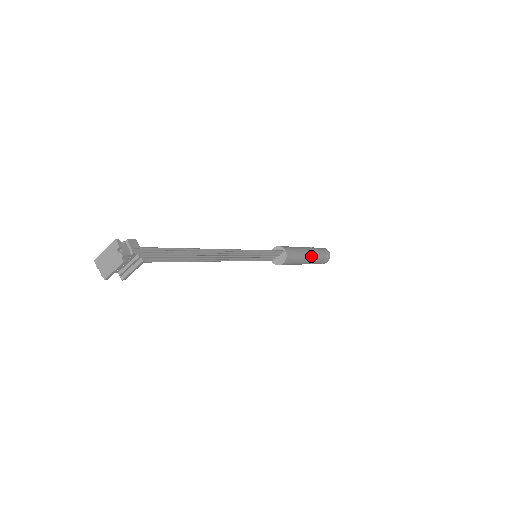
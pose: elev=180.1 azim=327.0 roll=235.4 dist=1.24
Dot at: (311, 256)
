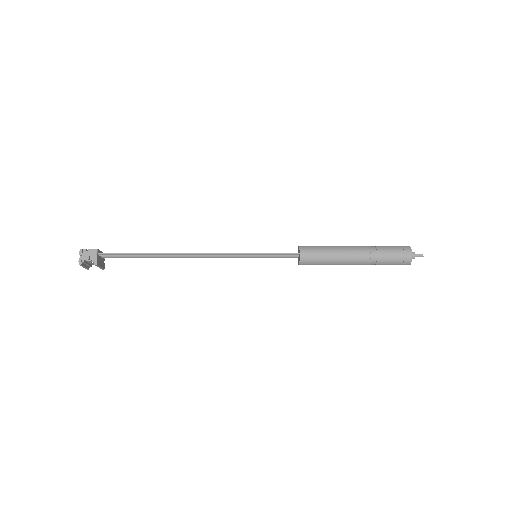
Dot at: (358, 259)
